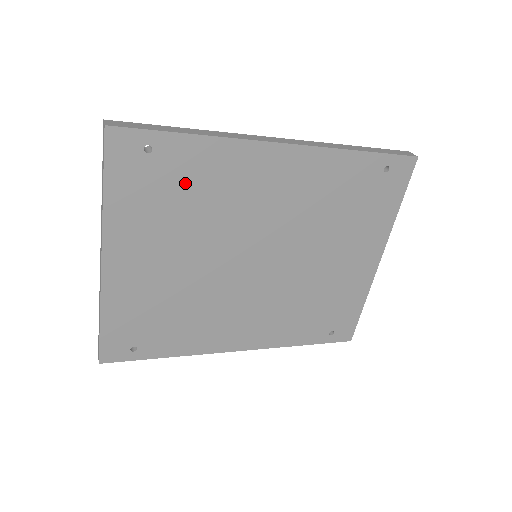
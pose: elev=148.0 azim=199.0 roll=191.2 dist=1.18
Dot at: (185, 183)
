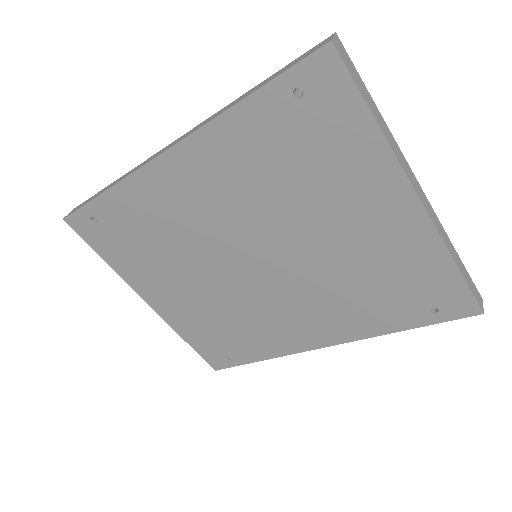
Dot at: (135, 229)
